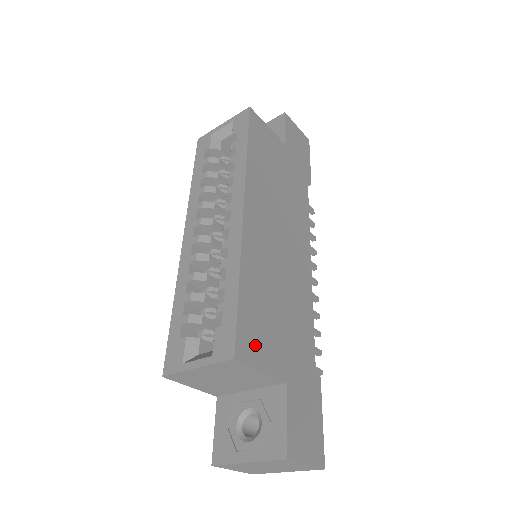
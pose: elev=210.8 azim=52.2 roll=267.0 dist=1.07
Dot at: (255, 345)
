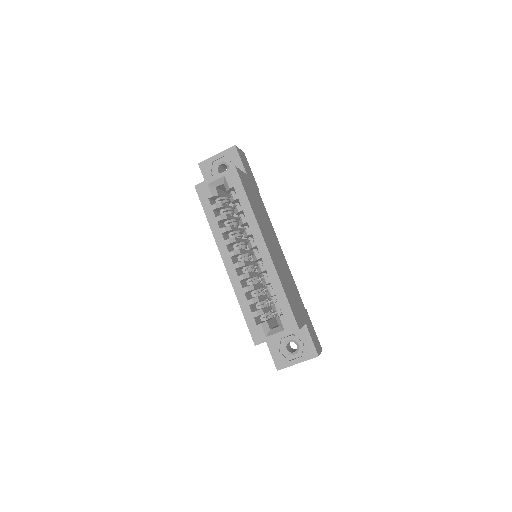
Dot at: (297, 317)
